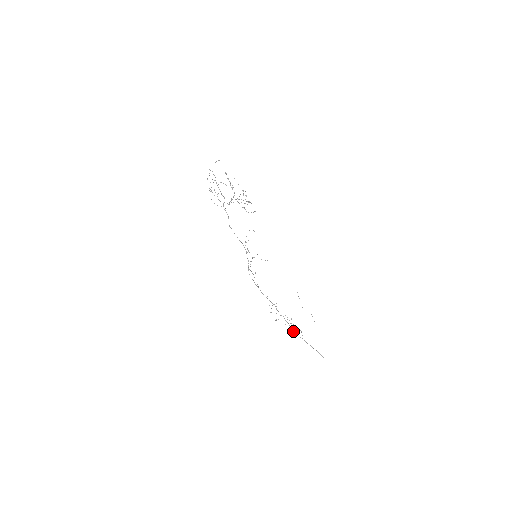
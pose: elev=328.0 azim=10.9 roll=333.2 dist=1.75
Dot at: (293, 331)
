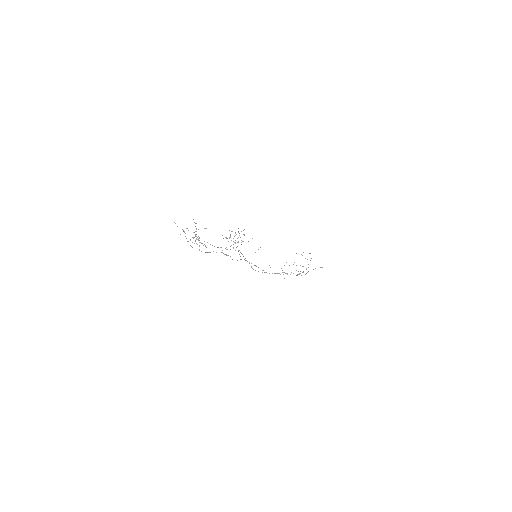
Dot at: occluded
